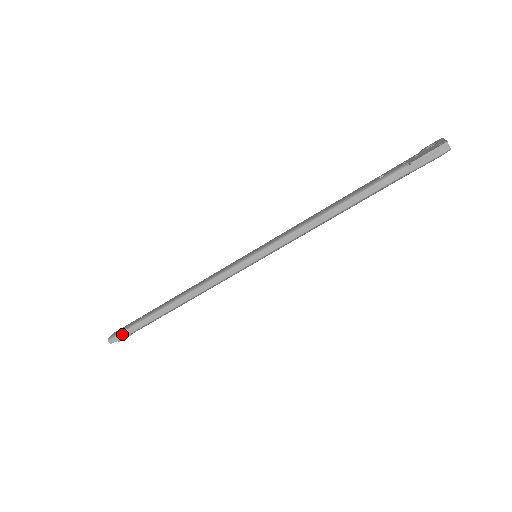
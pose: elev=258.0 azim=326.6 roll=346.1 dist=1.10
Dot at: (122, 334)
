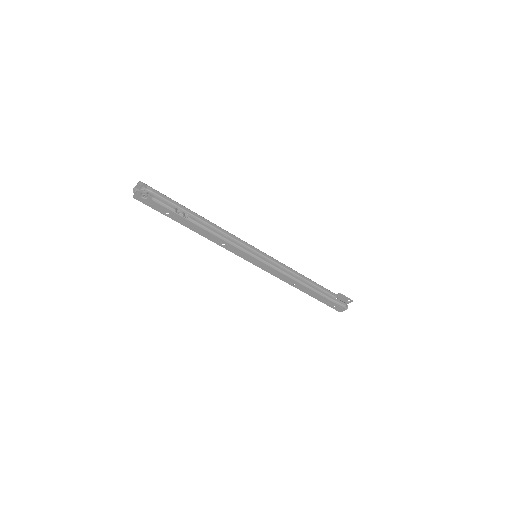
Dot at: (155, 190)
